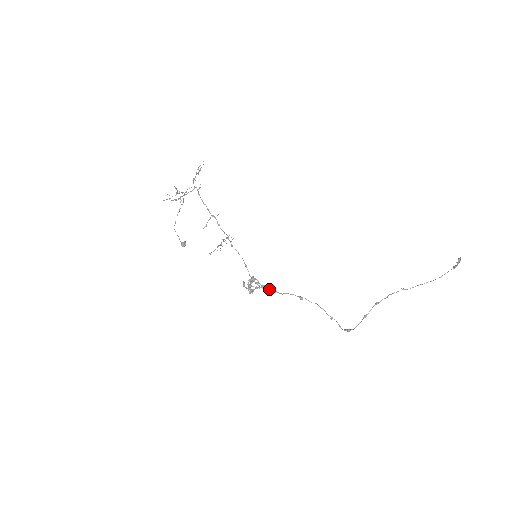
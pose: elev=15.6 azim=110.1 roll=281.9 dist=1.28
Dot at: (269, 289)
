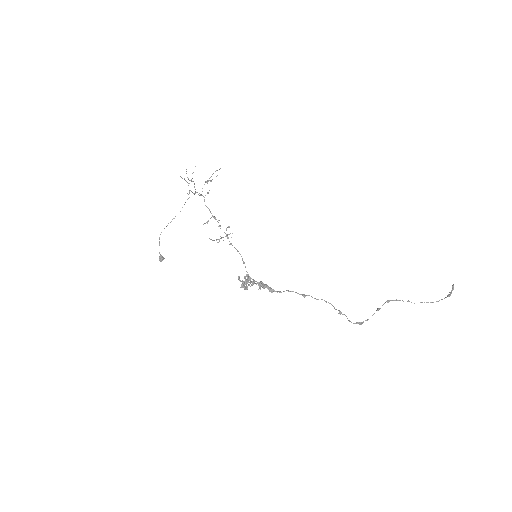
Dot at: (267, 287)
